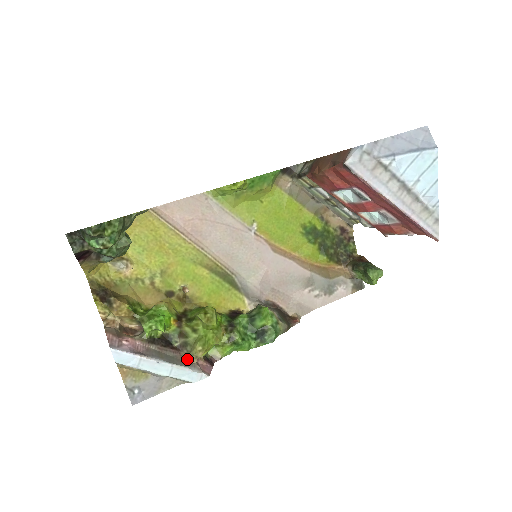
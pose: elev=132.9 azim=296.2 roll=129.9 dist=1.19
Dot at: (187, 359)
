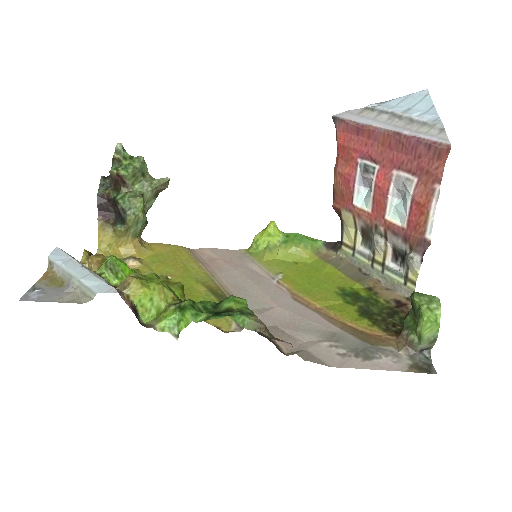
Dot at: occluded
